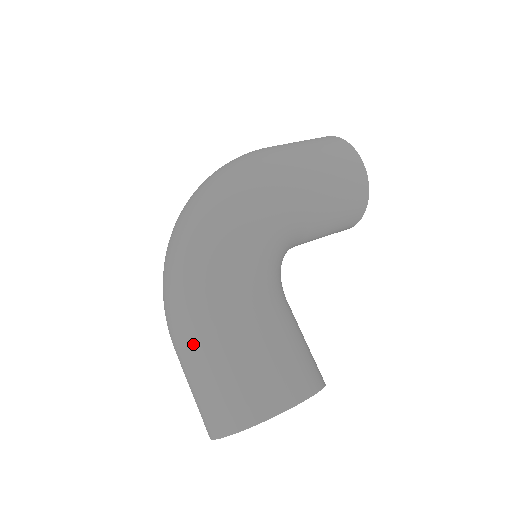
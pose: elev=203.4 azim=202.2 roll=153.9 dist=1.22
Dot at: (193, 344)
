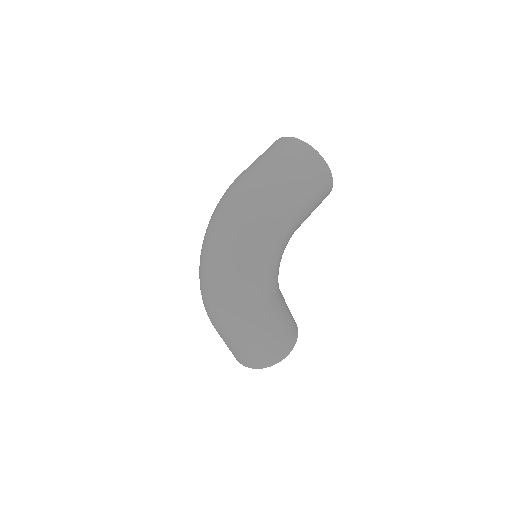
Dot at: (237, 340)
